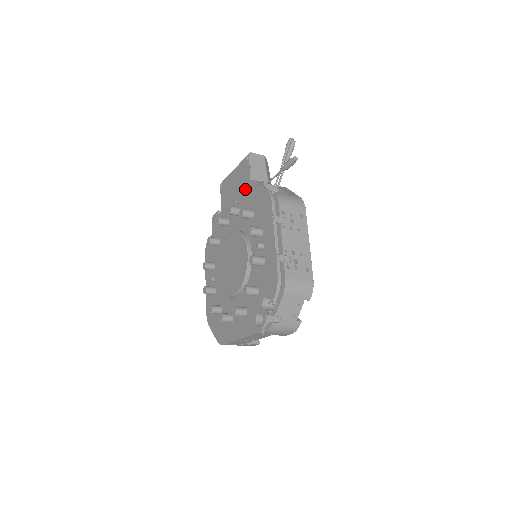
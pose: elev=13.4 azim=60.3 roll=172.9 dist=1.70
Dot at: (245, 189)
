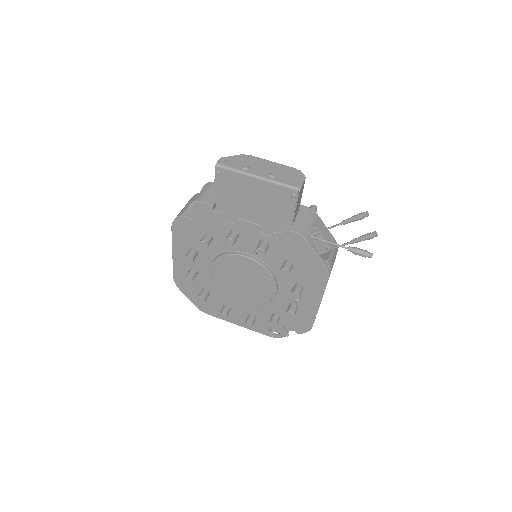
Dot at: (284, 233)
